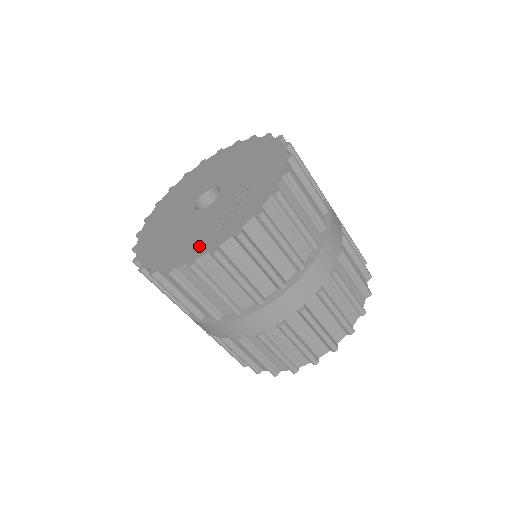
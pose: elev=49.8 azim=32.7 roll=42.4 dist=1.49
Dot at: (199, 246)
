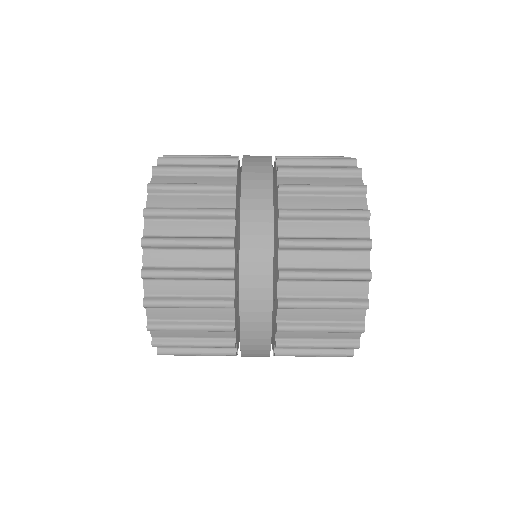
Dot at: occluded
